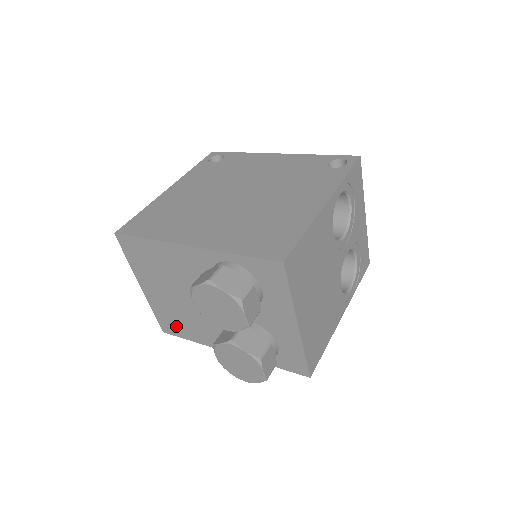
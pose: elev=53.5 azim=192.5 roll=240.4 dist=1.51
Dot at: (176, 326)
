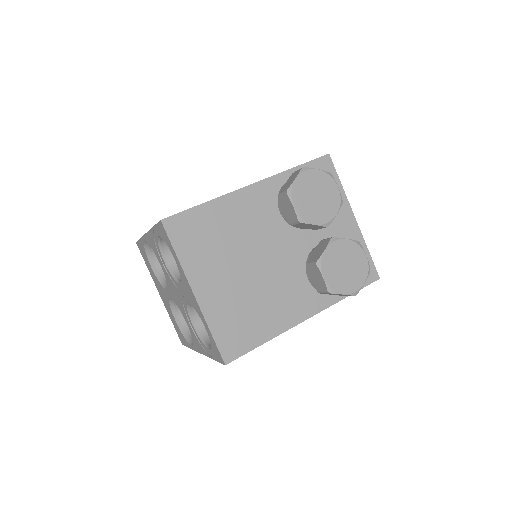
Dot at: (244, 331)
